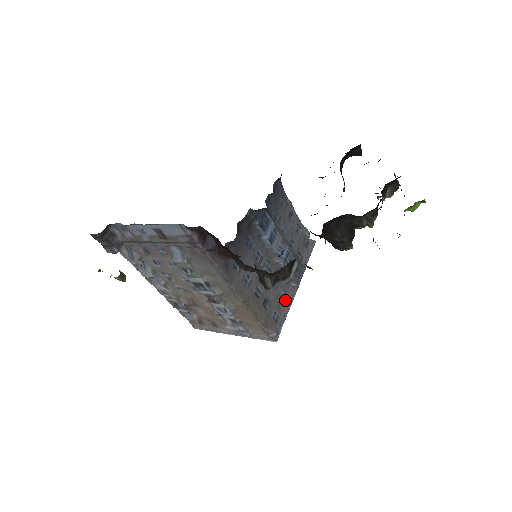
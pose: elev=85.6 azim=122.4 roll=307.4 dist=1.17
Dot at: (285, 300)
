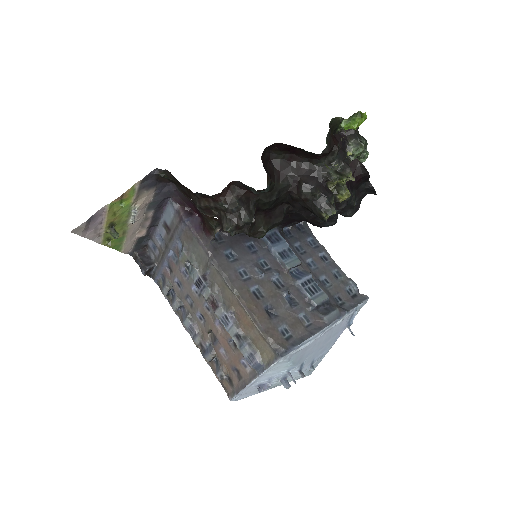
Dot at: (307, 328)
